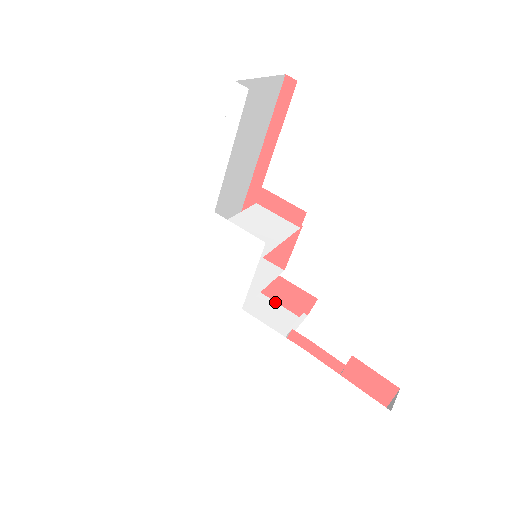
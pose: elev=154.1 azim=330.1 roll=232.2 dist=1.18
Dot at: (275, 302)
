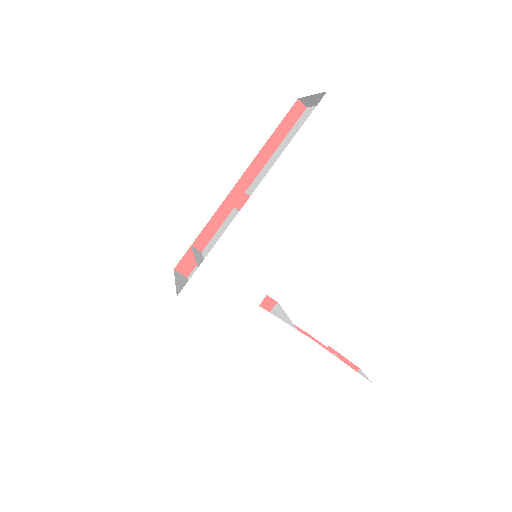
Dot at: occluded
